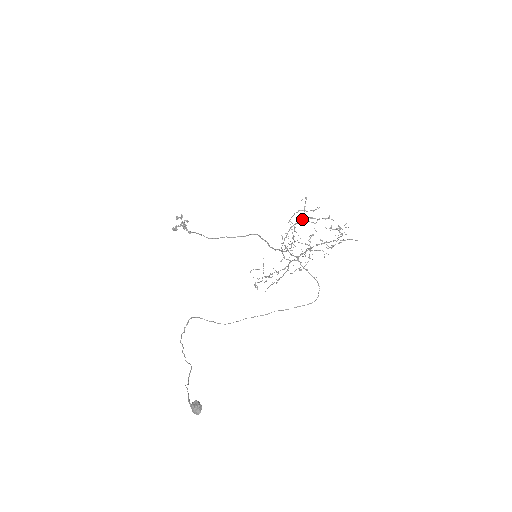
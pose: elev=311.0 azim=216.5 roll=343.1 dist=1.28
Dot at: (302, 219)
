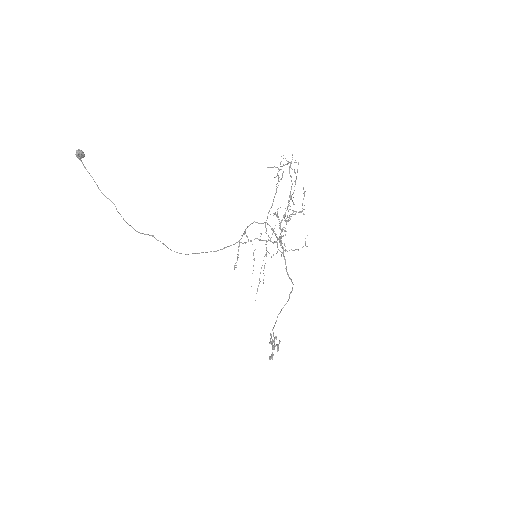
Dot at: occluded
